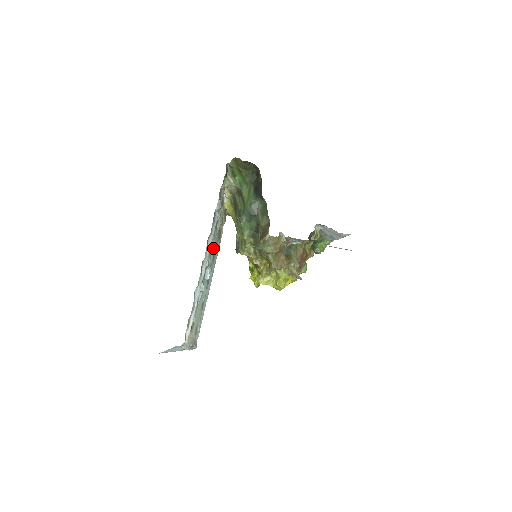
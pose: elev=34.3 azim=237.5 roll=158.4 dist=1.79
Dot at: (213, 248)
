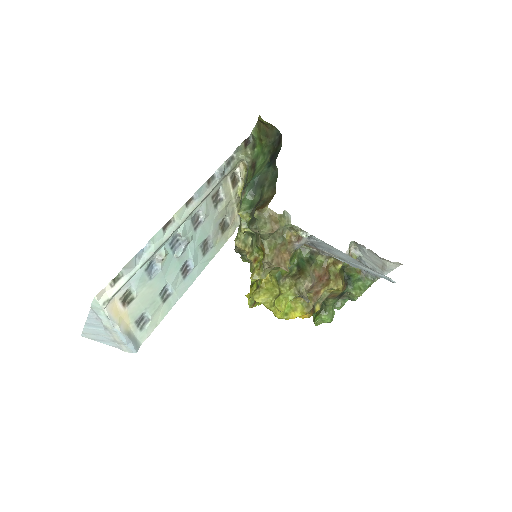
Dot at: (204, 230)
